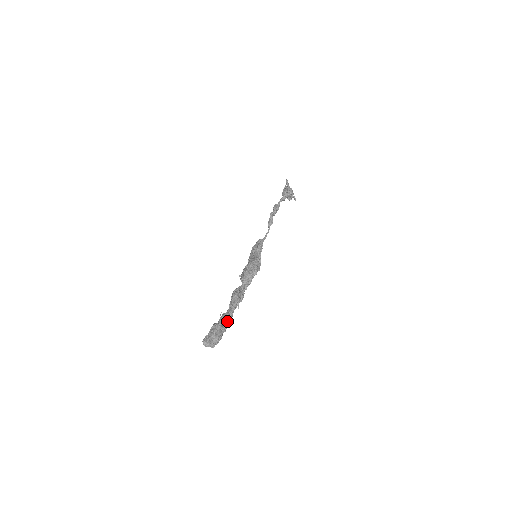
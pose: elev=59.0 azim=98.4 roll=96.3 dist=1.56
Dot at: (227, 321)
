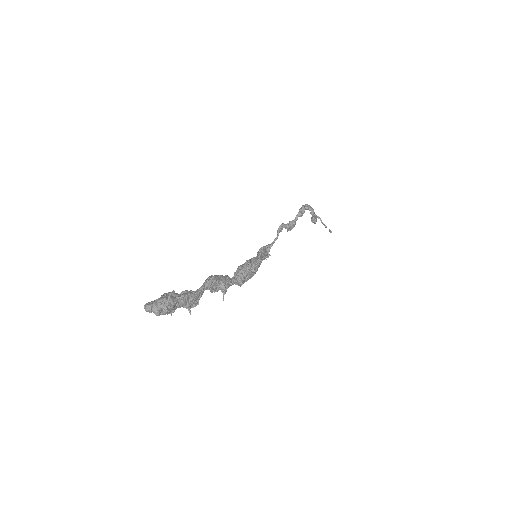
Dot at: (189, 293)
